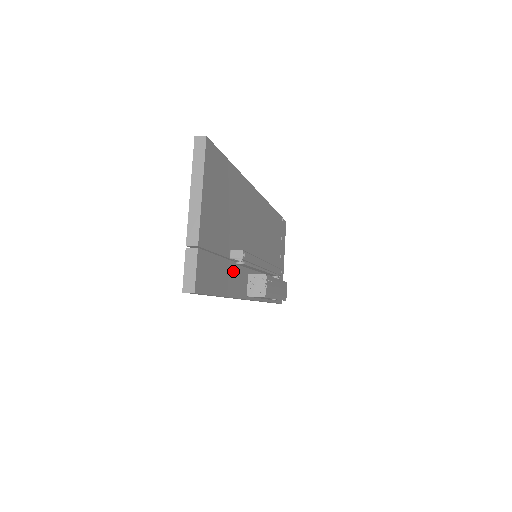
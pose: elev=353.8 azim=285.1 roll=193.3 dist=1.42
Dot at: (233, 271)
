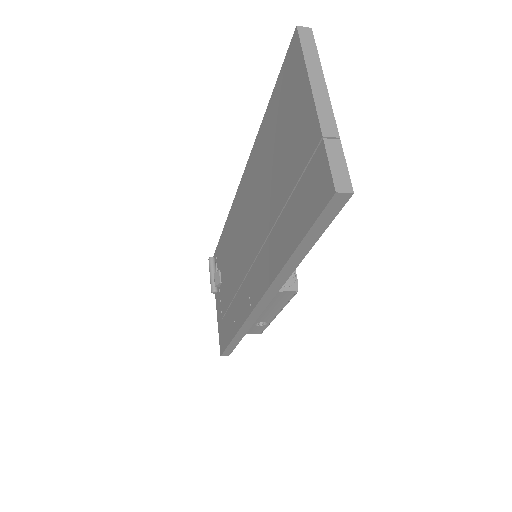
Dot at: occluded
